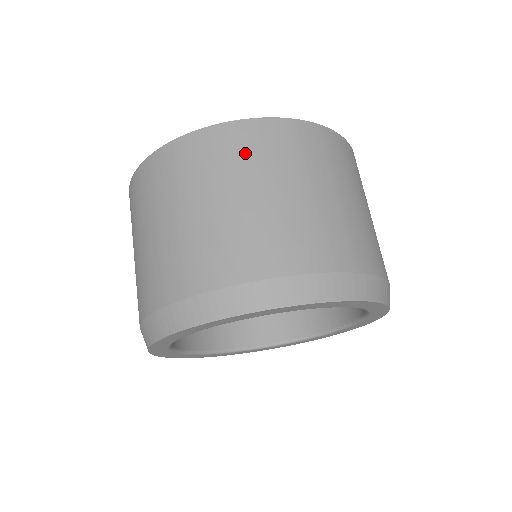
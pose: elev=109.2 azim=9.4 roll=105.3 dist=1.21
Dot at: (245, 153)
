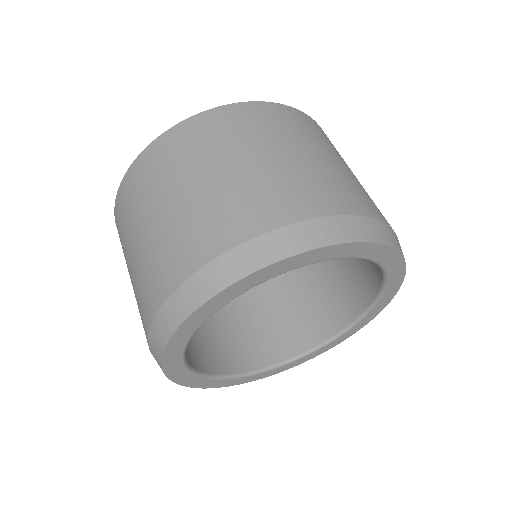
Dot at: occluded
